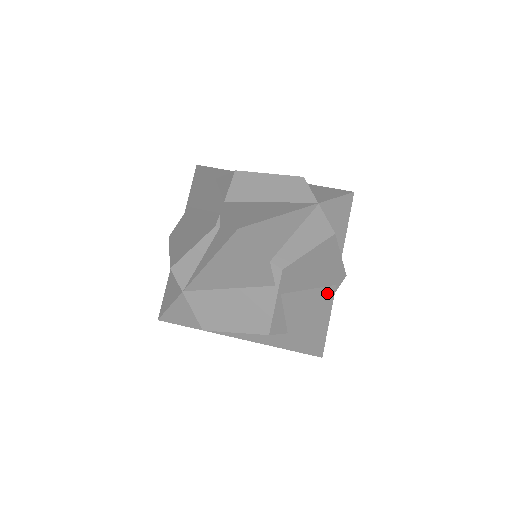
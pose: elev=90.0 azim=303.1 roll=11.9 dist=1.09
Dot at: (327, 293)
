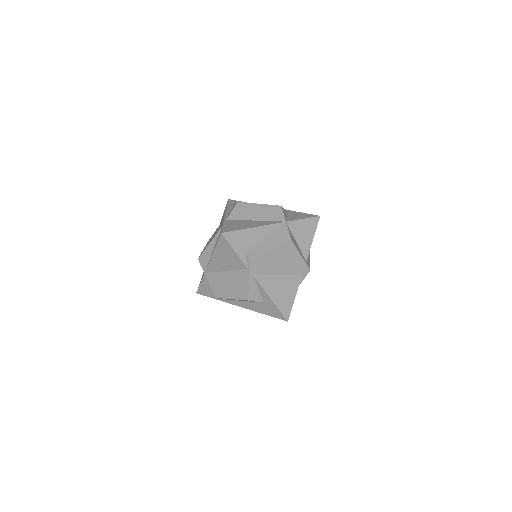
Dot at: (293, 280)
